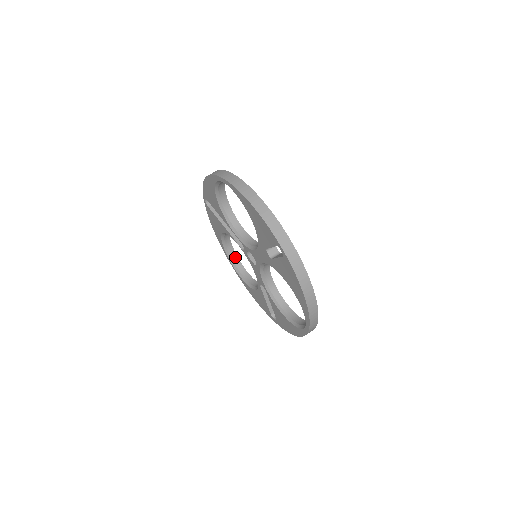
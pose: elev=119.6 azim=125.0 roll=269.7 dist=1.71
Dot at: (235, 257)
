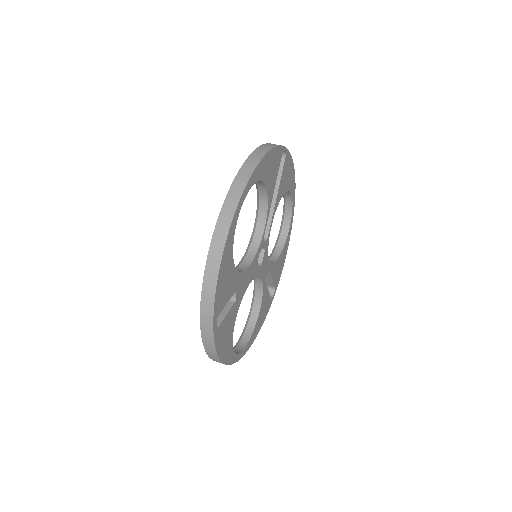
Dot at: (290, 206)
